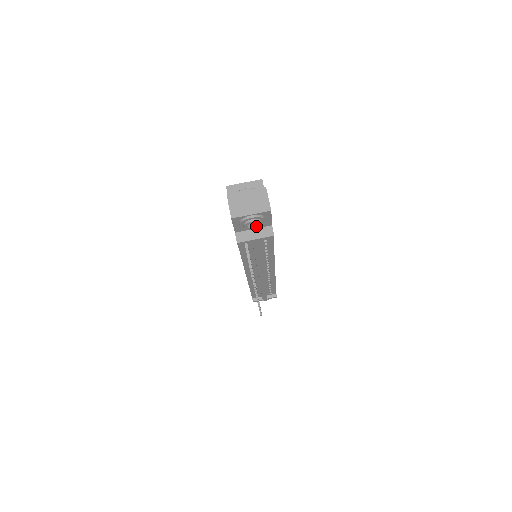
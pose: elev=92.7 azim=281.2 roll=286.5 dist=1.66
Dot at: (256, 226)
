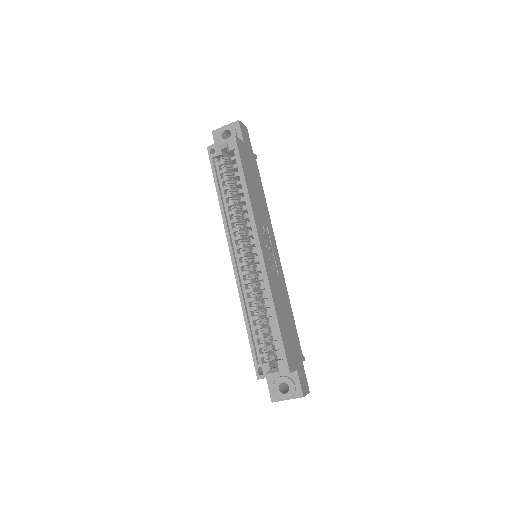
Dot at: occluded
